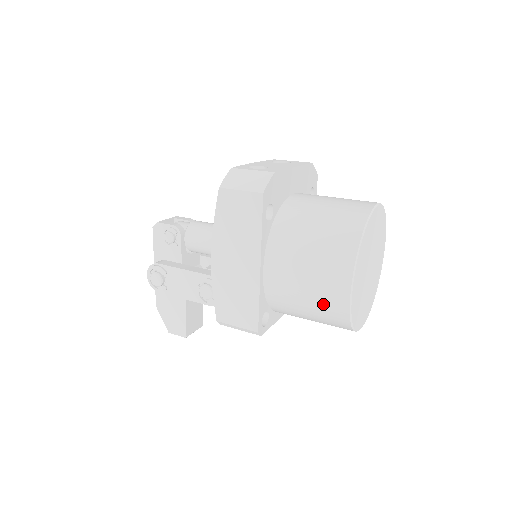
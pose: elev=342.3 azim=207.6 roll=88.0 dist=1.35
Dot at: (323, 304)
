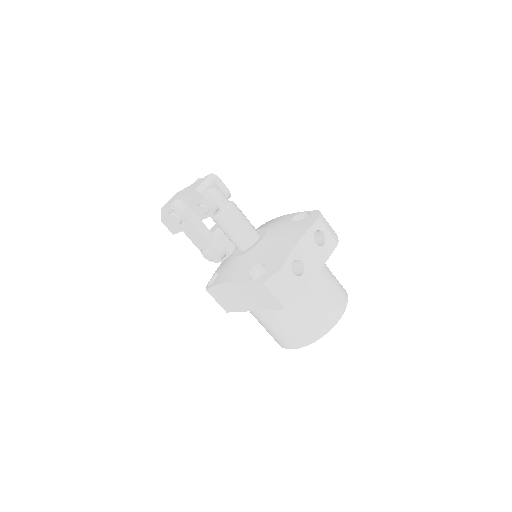
Dot at: (271, 335)
